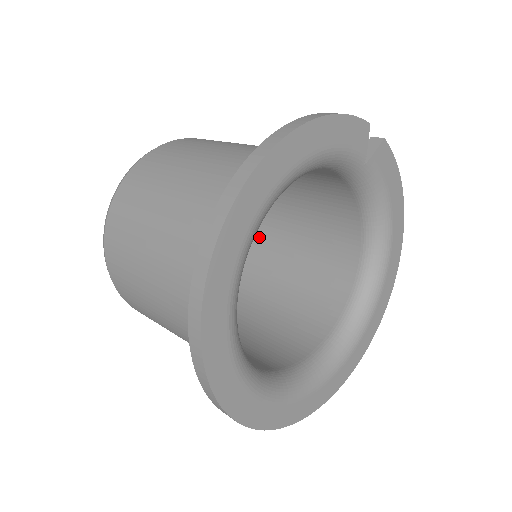
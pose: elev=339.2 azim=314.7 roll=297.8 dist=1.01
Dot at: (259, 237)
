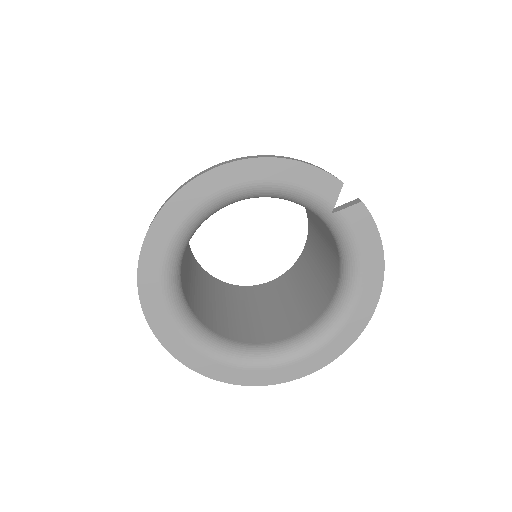
Dot at: (303, 261)
